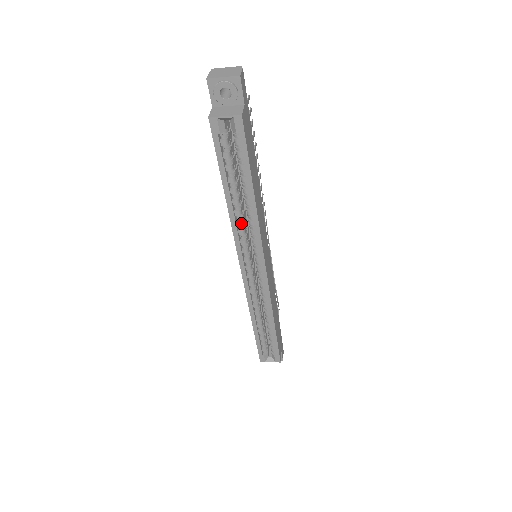
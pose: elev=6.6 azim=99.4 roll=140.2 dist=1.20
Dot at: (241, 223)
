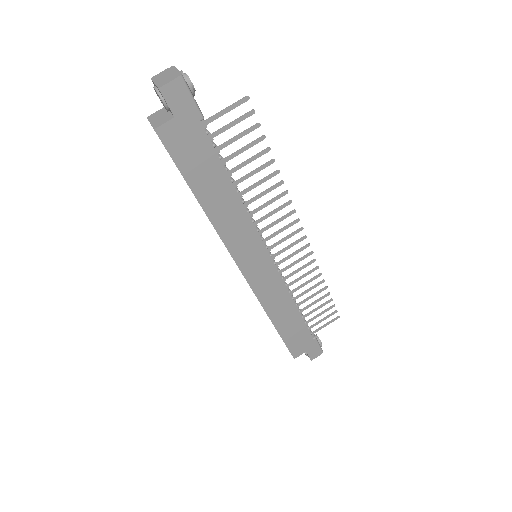
Dot at: occluded
